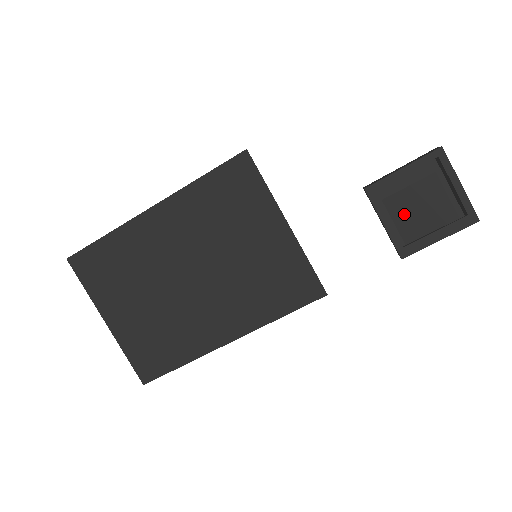
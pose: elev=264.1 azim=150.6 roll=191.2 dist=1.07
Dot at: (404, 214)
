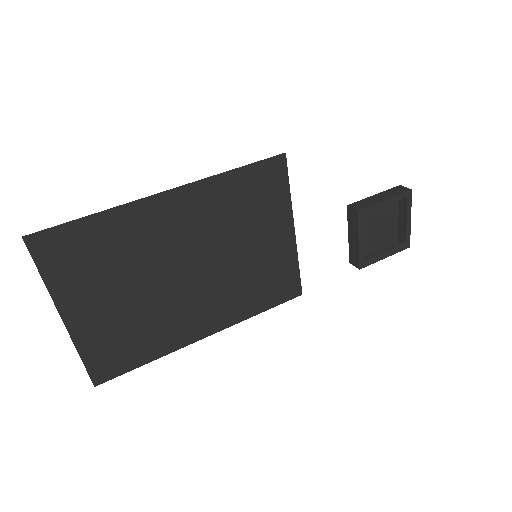
Dot at: (369, 234)
